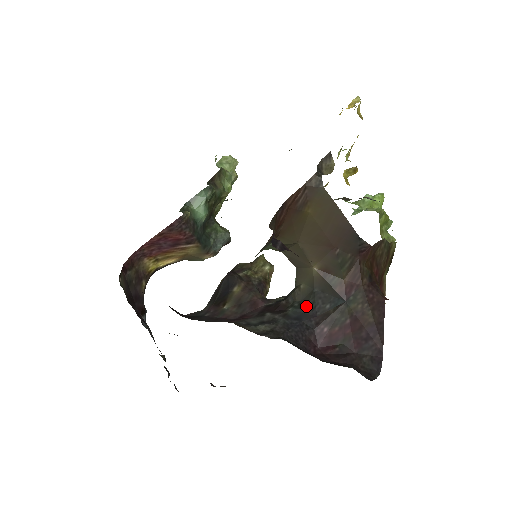
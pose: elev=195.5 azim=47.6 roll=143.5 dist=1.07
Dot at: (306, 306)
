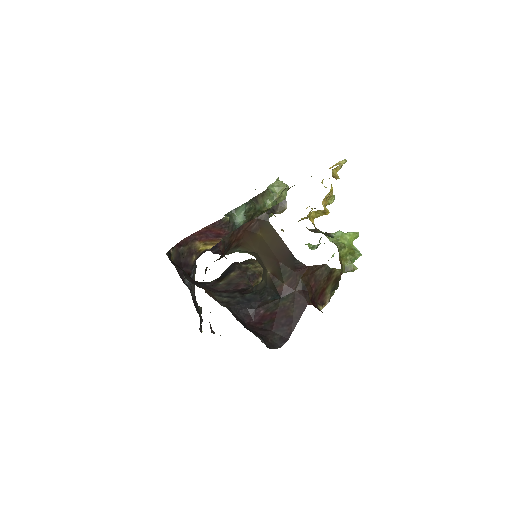
Dot at: (258, 294)
